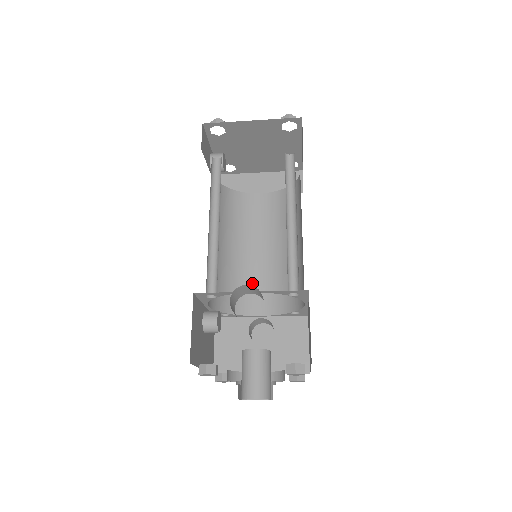
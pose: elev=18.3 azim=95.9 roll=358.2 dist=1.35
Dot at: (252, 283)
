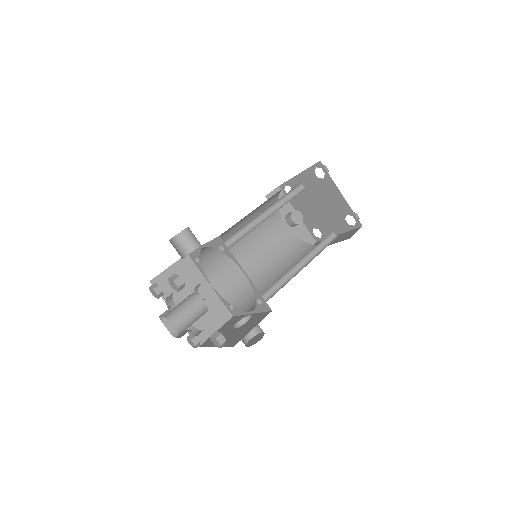
Dot at: occluded
